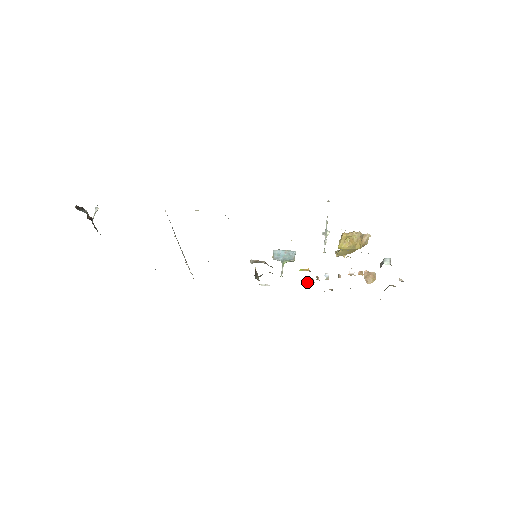
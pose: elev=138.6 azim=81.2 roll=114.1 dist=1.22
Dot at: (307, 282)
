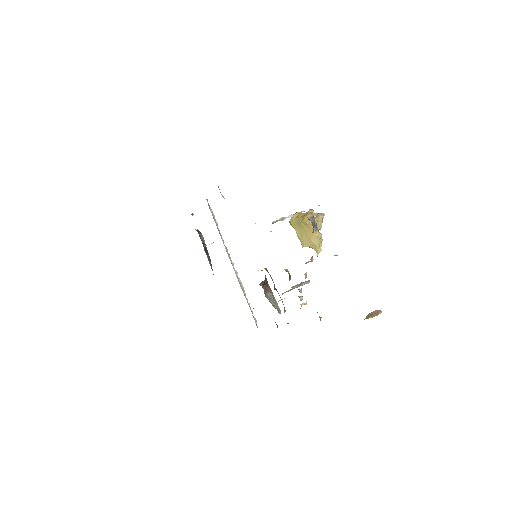
Dot at: occluded
